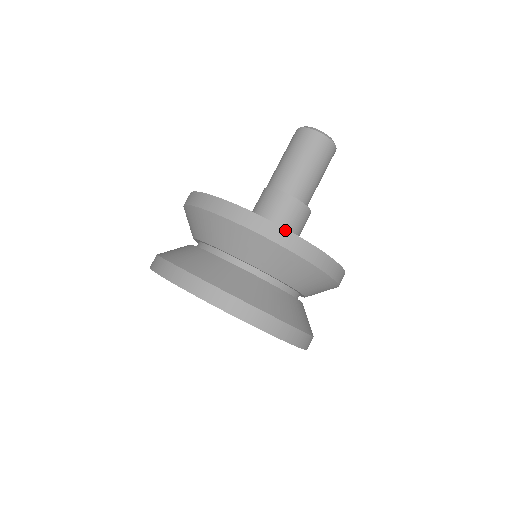
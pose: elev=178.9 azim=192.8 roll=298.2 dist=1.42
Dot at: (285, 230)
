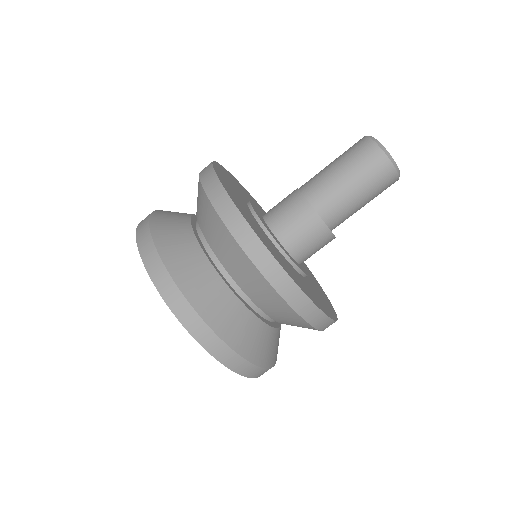
Dot at: (255, 235)
